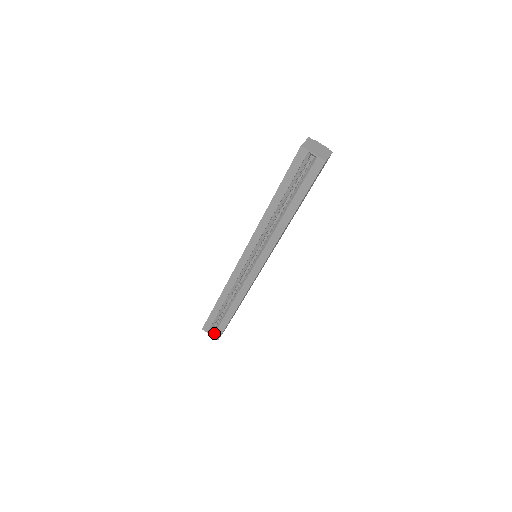
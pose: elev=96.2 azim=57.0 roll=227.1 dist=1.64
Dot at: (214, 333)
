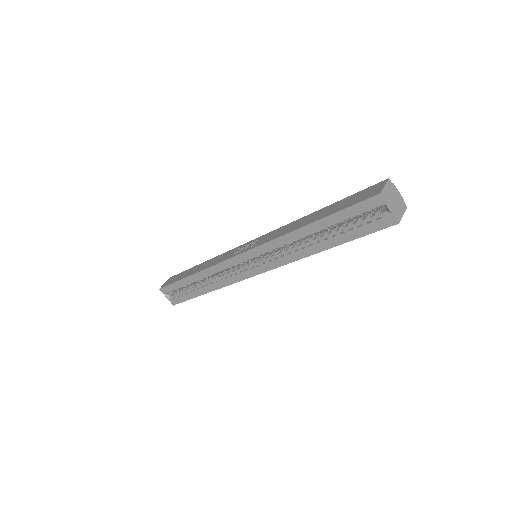
Dot at: (171, 298)
